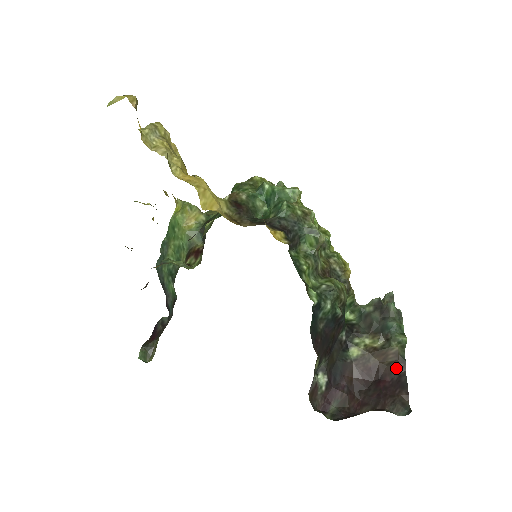
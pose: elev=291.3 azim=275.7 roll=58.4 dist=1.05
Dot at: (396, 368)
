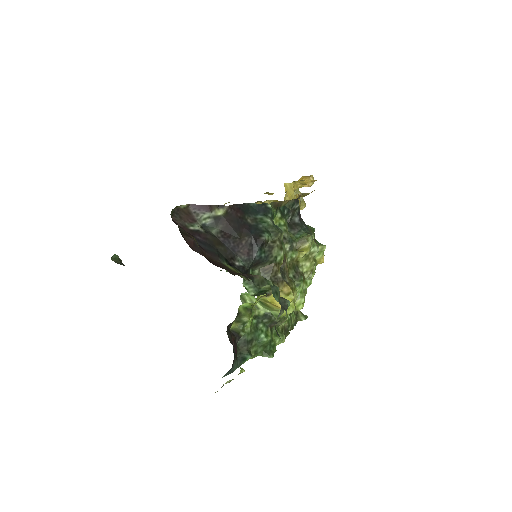
Dot at: (239, 274)
